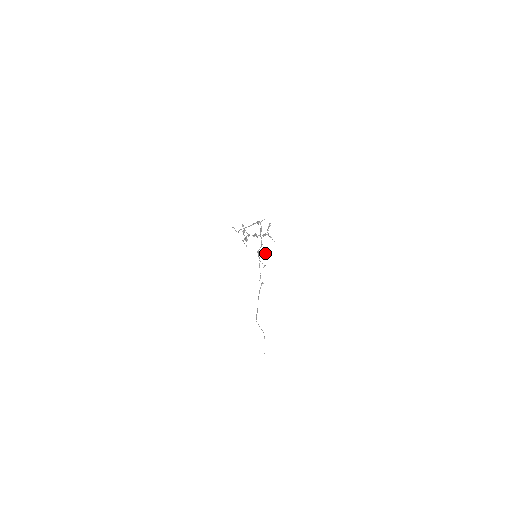
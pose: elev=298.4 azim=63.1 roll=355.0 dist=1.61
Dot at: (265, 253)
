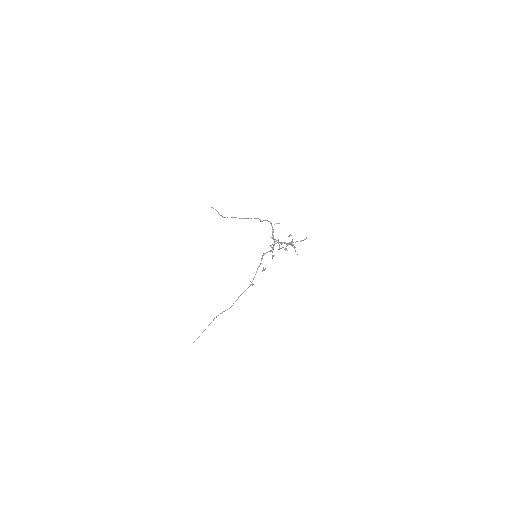
Dot at: (272, 258)
